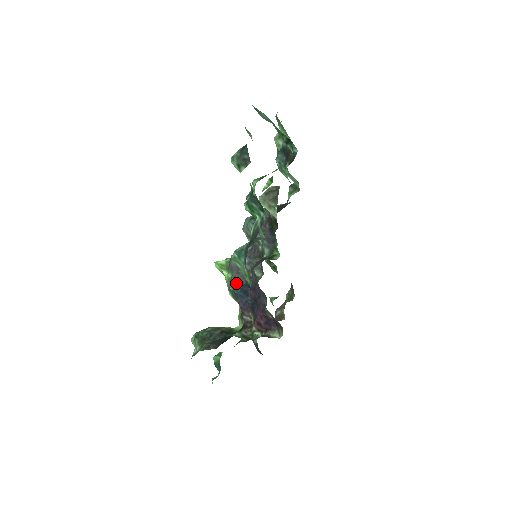
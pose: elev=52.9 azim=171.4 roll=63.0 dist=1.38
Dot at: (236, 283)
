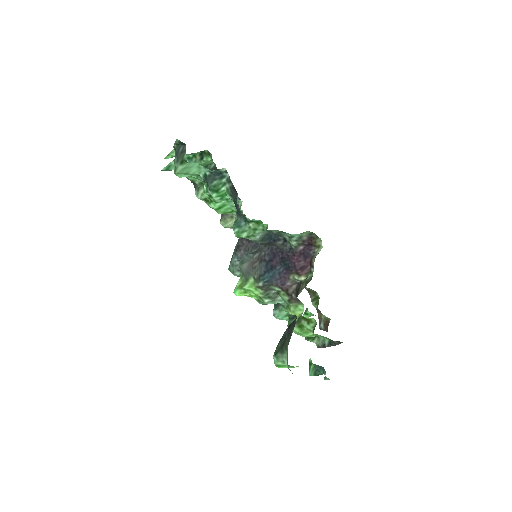
Dot at: (260, 274)
